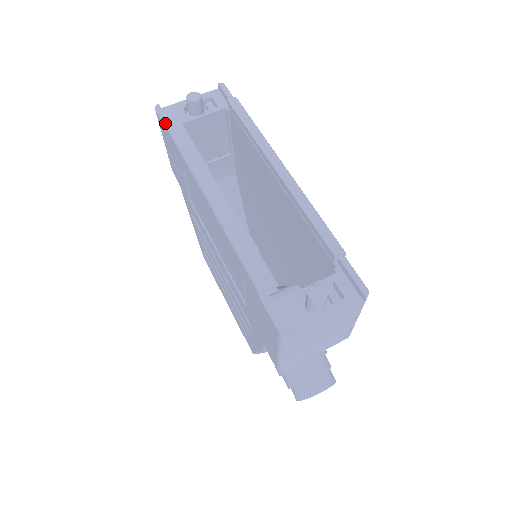
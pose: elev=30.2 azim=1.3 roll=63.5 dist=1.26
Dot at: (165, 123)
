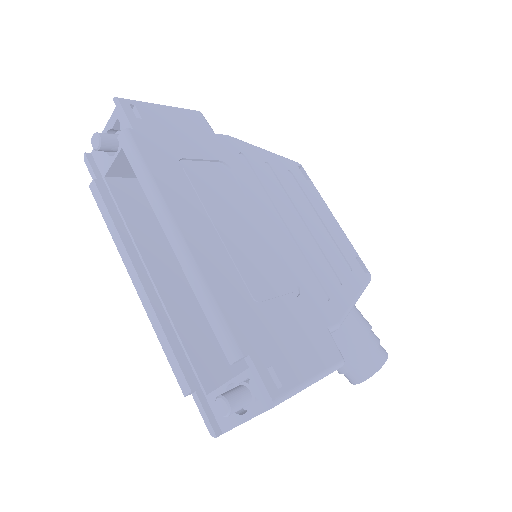
Dot at: occluded
